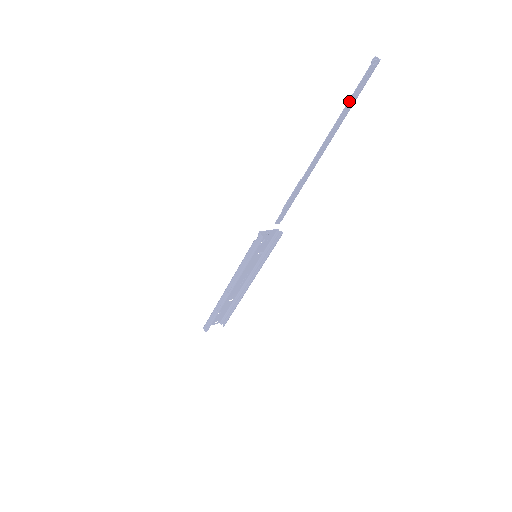
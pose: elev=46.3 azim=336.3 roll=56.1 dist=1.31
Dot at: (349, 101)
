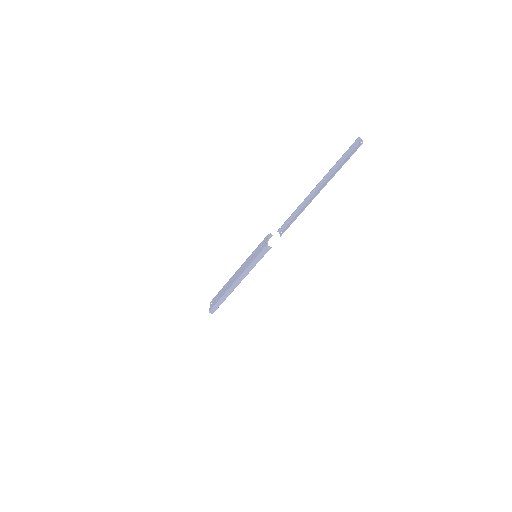
Dot at: occluded
